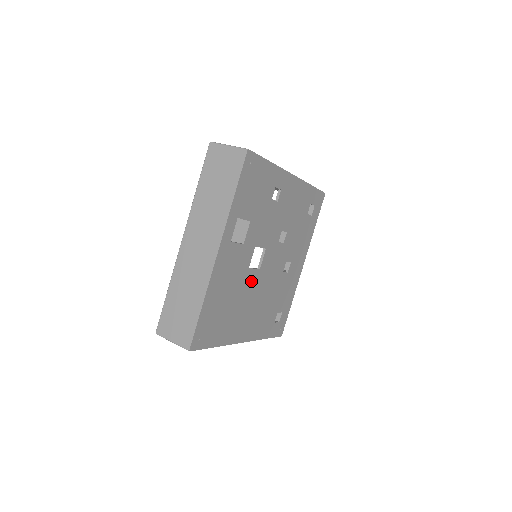
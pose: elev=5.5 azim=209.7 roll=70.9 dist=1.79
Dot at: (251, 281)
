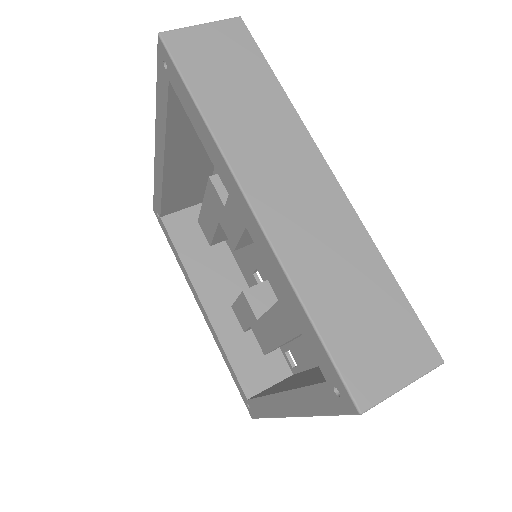
Dot at: occluded
